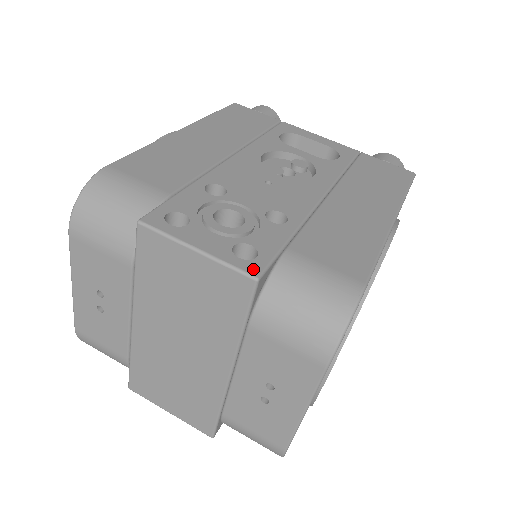
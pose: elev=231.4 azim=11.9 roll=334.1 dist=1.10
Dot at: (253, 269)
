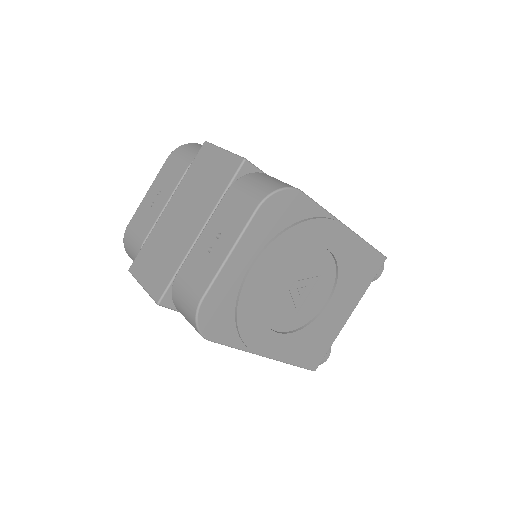
Dot at: (246, 159)
